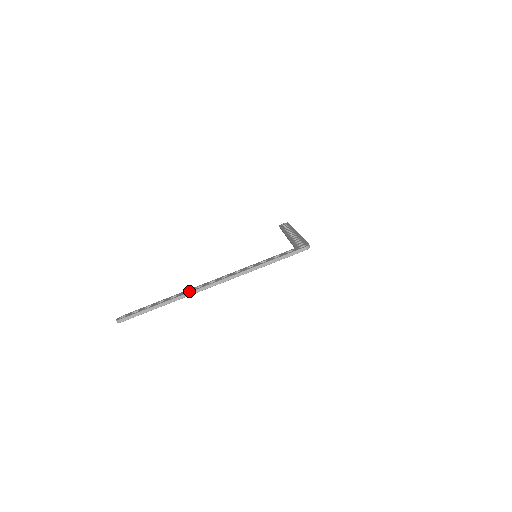
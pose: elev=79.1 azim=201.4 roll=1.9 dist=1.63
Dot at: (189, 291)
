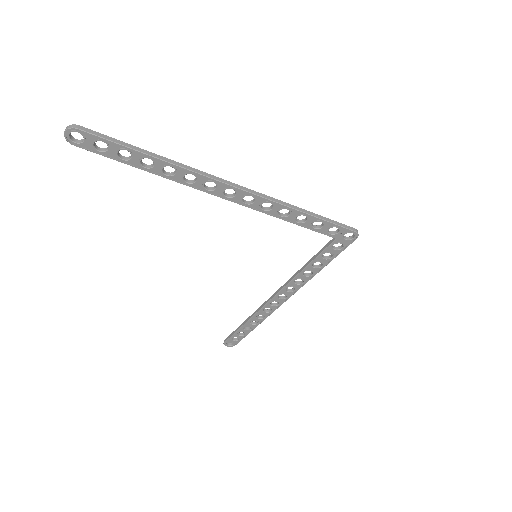
Dot at: (198, 173)
